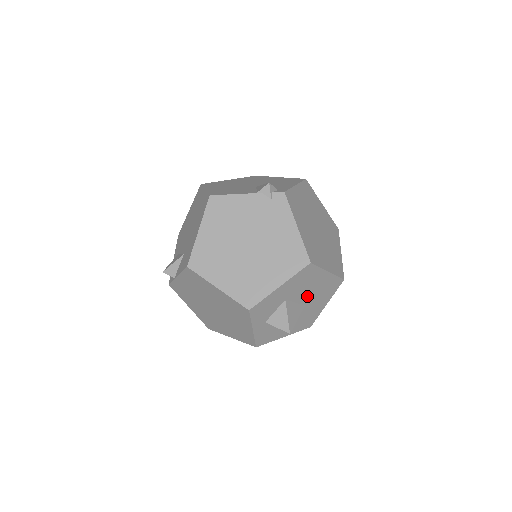
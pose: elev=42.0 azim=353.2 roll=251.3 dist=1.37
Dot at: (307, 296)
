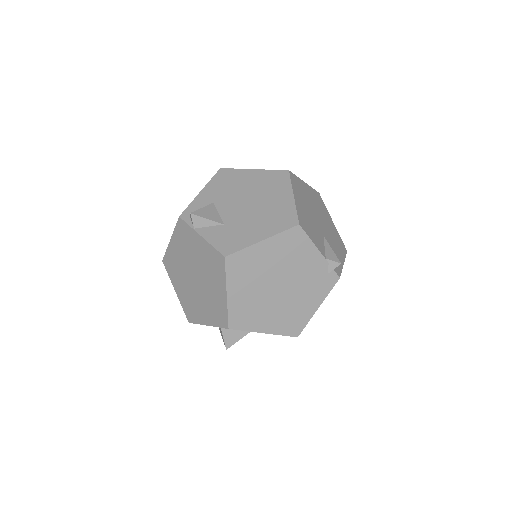
Dot at: occluded
